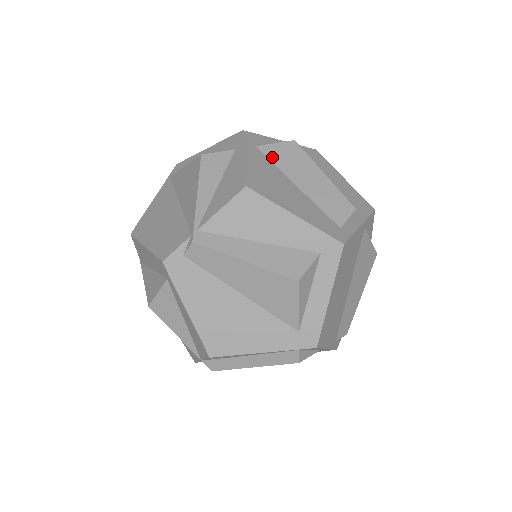
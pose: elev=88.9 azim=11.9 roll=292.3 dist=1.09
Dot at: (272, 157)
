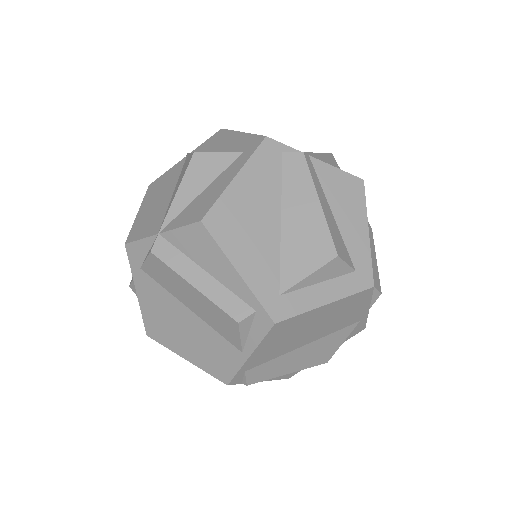
Dot at: occluded
